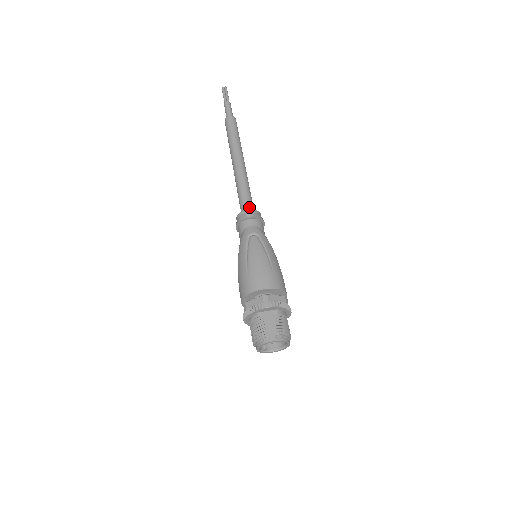
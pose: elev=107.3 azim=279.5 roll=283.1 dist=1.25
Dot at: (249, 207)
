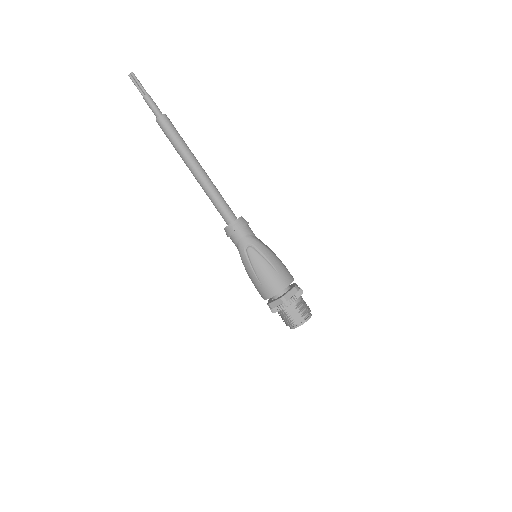
Dot at: (230, 216)
